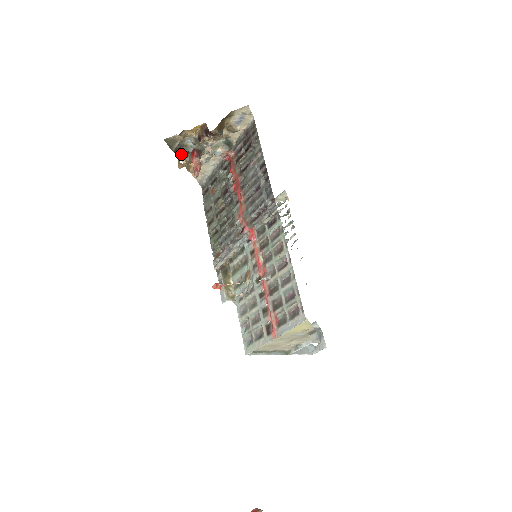
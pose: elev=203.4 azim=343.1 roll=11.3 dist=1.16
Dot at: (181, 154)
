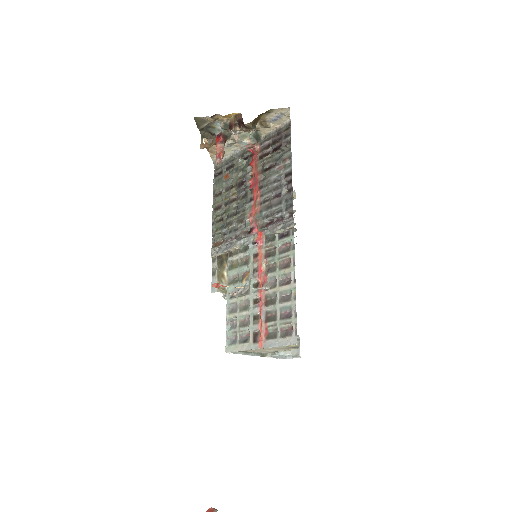
Dot at: (206, 134)
